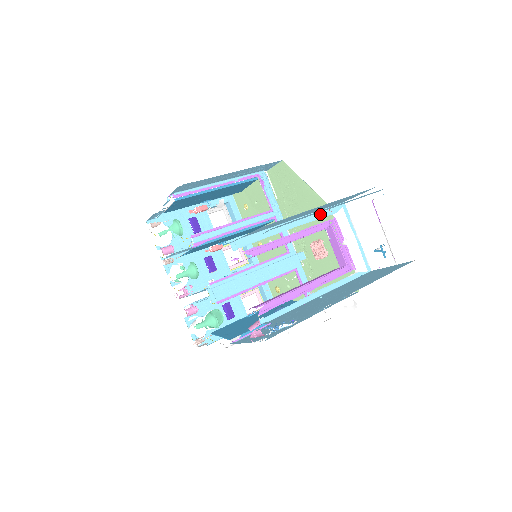
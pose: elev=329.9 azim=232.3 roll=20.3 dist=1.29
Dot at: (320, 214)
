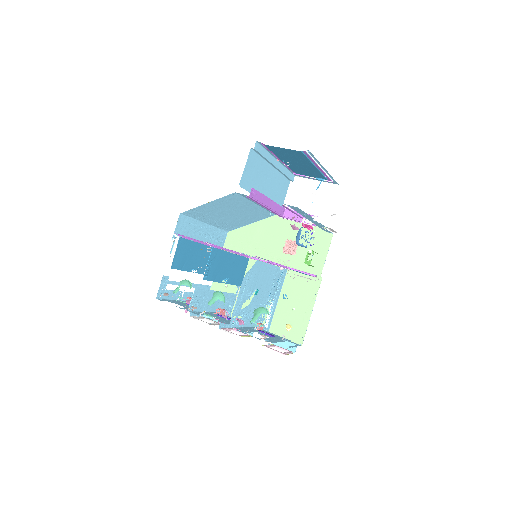
Dot at: occluded
